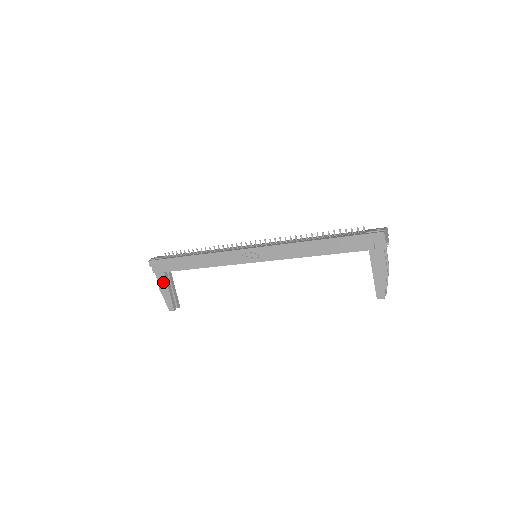
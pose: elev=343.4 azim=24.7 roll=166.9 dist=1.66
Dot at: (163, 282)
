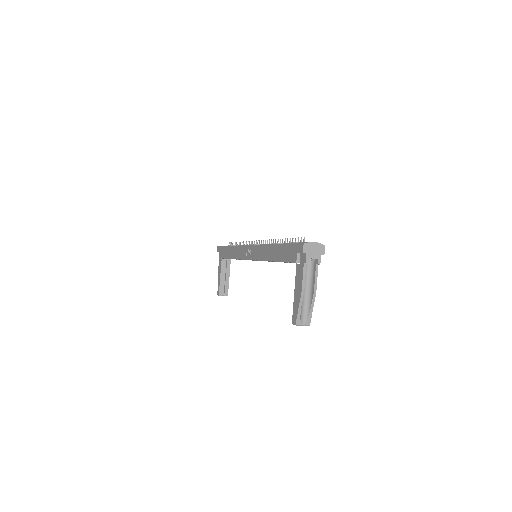
Dot at: (220, 268)
